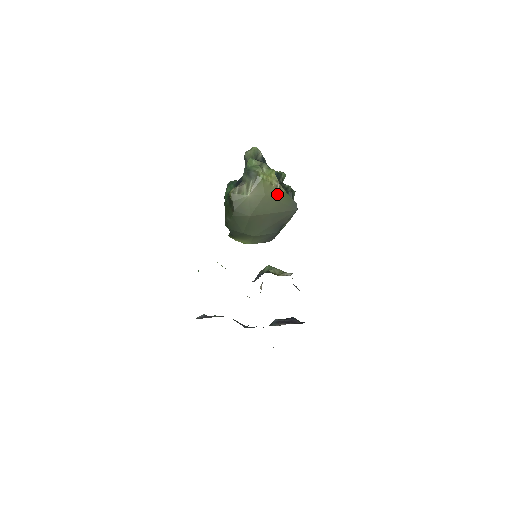
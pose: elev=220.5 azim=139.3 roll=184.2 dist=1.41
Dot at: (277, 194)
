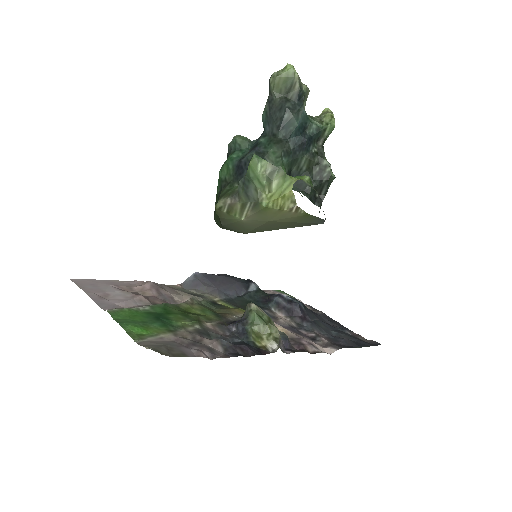
Dot at: (291, 217)
